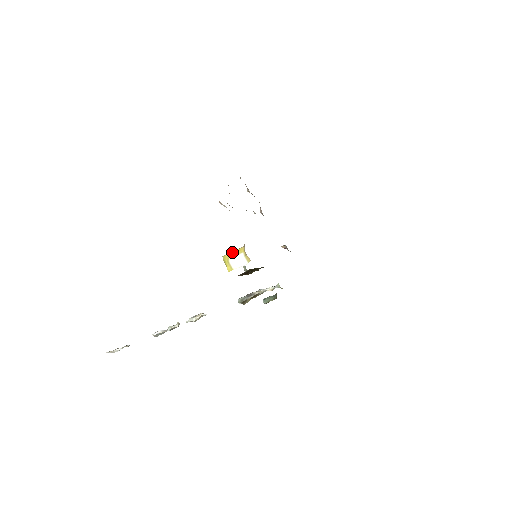
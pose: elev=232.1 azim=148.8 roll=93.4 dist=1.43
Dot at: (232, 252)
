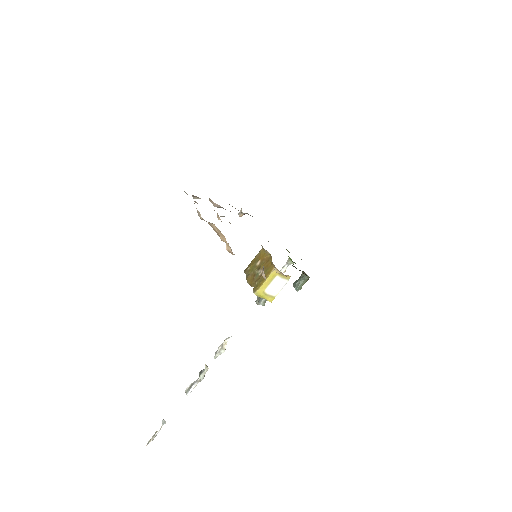
Dot at: (264, 283)
